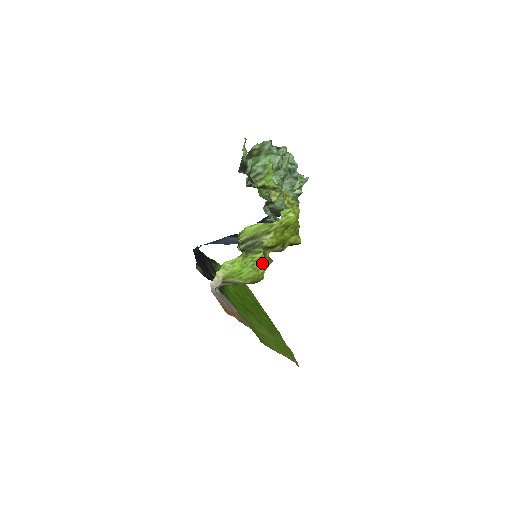
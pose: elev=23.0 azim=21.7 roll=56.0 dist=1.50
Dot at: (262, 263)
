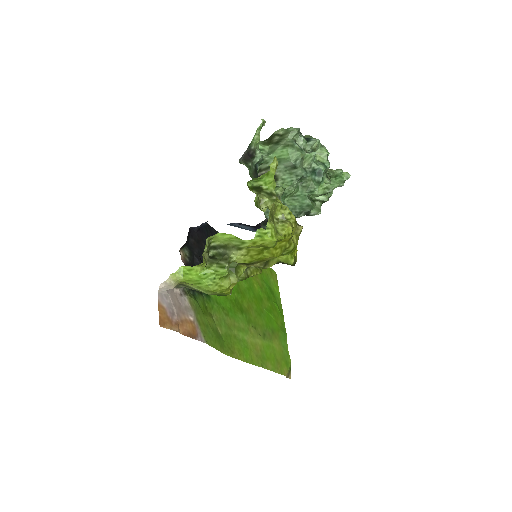
Dot at: (229, 278)
